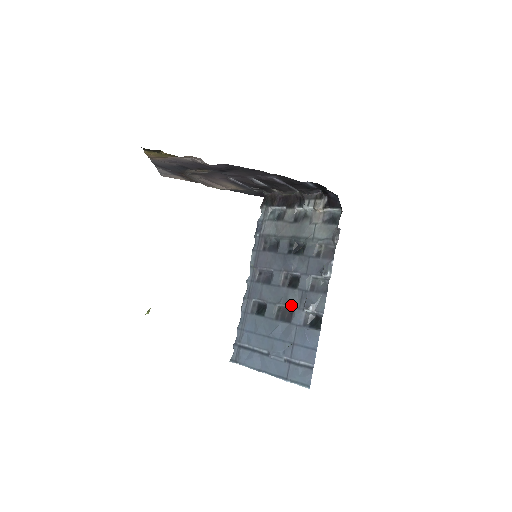
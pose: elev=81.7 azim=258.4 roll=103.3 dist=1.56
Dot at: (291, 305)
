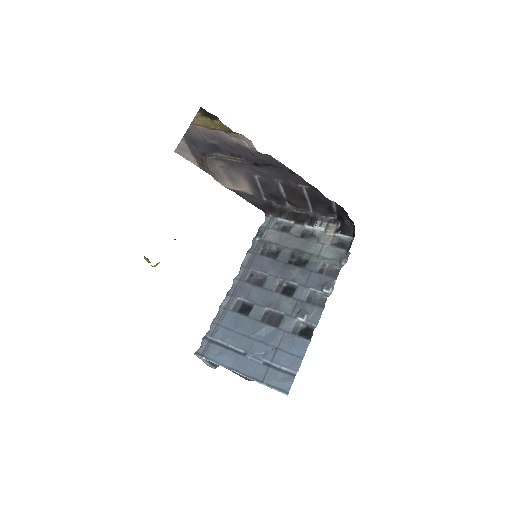
Dot at: (282, 311)
